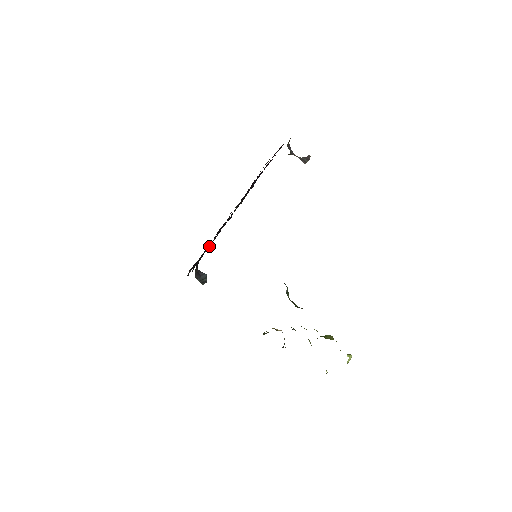
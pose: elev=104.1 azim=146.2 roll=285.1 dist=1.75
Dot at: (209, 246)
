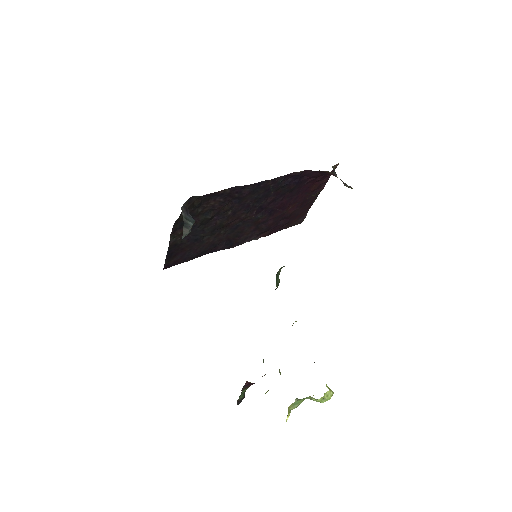
Dot at: (211, 213)
